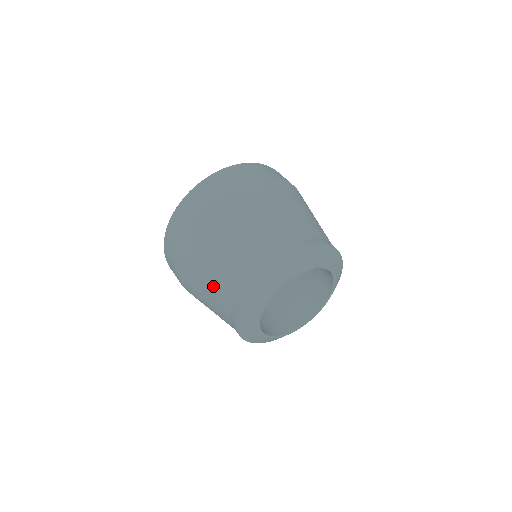
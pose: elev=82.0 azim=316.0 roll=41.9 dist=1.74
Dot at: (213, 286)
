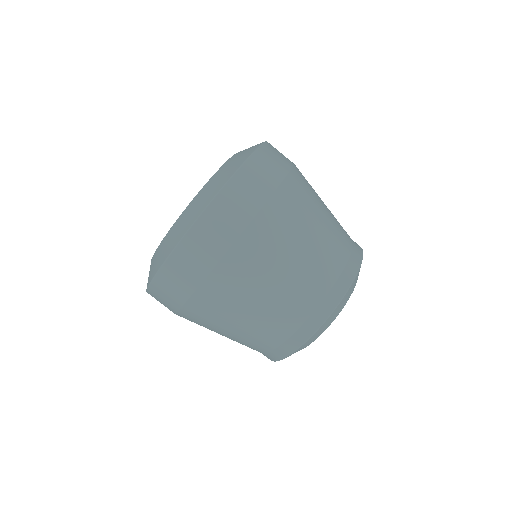
Dot at: (261, 323)
